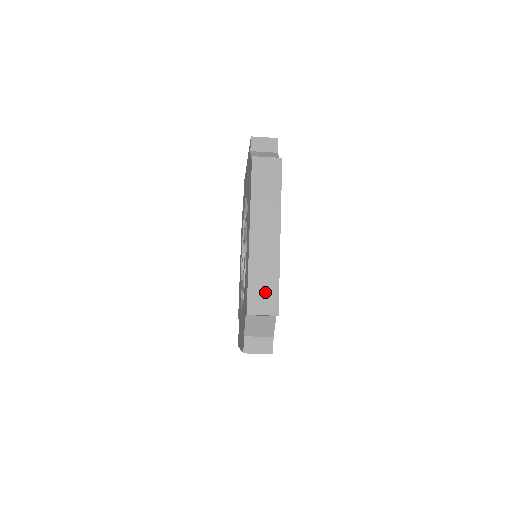
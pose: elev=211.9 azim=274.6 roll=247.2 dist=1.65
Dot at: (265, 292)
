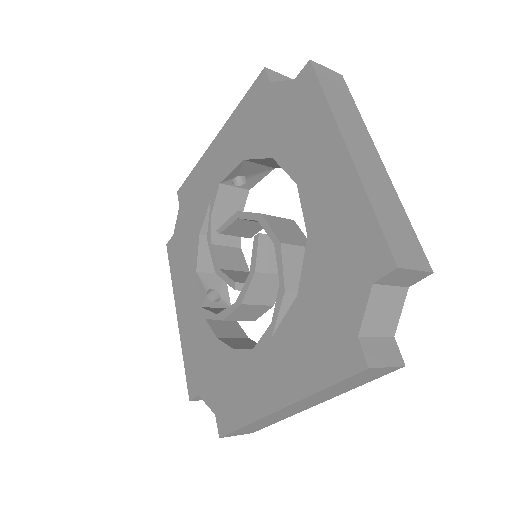
Dot at: (253, 429)
